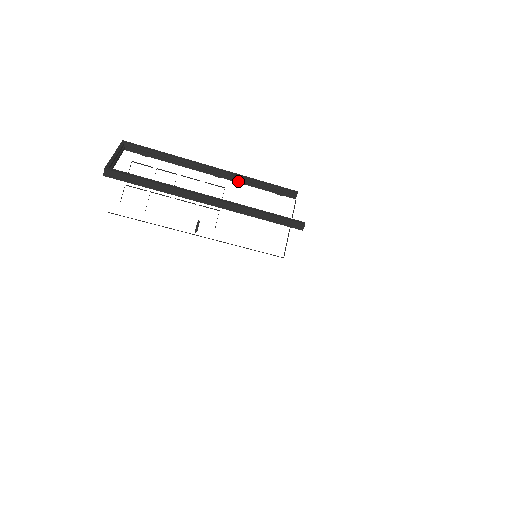
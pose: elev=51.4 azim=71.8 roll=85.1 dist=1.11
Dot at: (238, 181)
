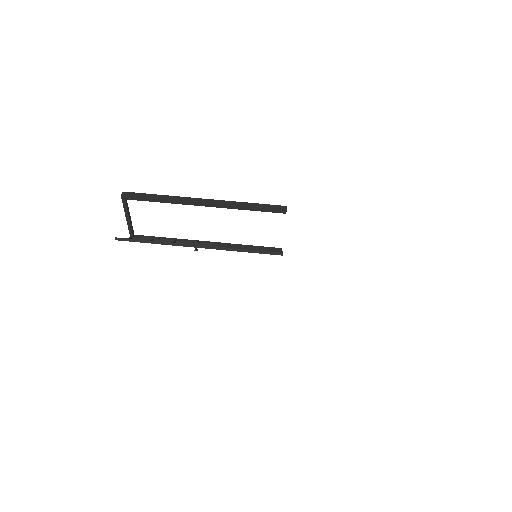
Dot at: (229, 246)
